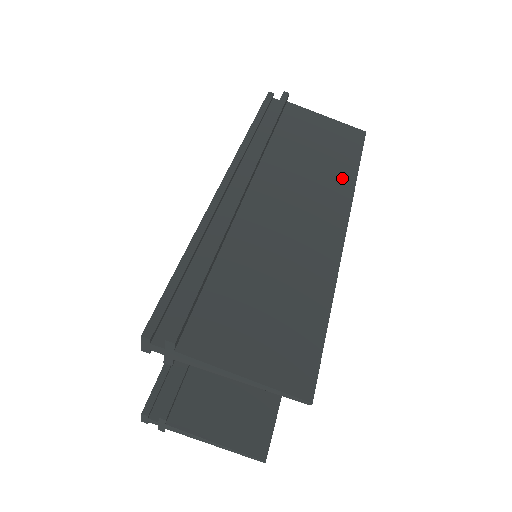
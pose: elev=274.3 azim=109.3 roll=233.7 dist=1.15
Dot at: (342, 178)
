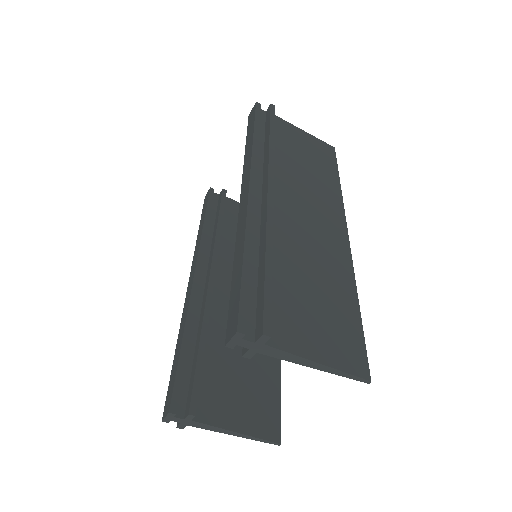
Dot at: (332, 188)
